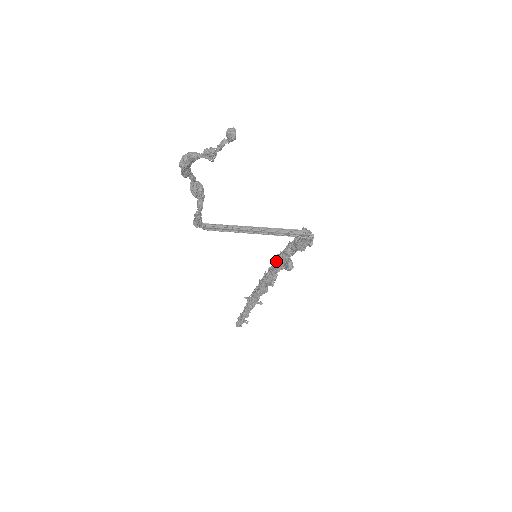
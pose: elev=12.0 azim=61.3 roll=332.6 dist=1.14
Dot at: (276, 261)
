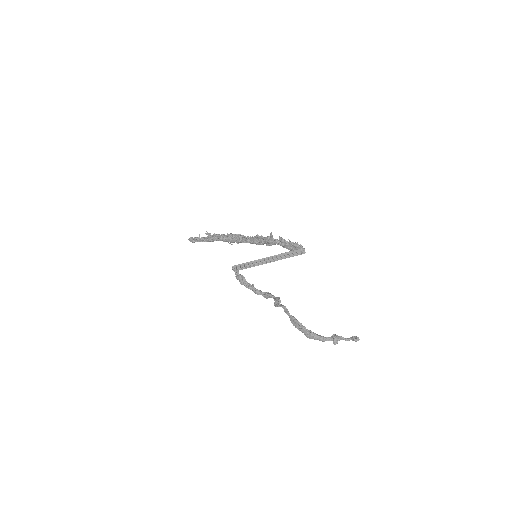
Dot at: occluded
